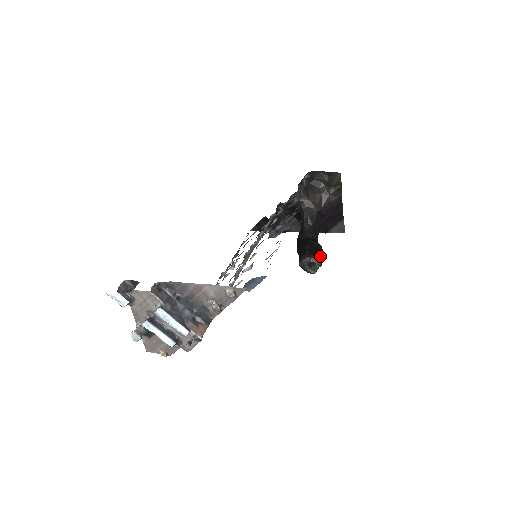
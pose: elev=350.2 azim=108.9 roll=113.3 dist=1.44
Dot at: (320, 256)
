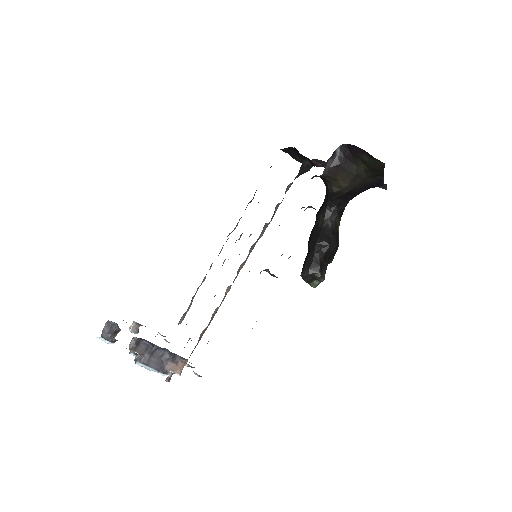
Dot at: (331, 257)
